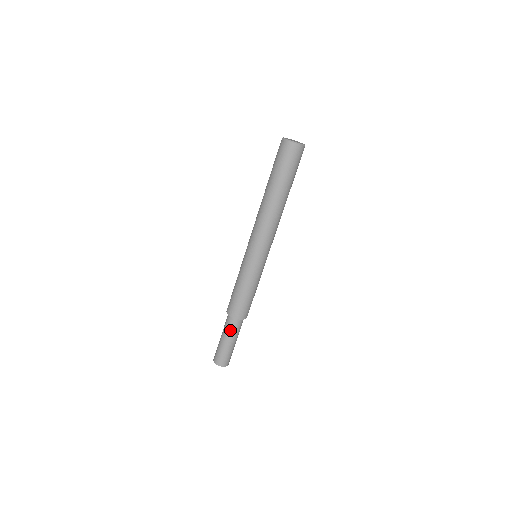
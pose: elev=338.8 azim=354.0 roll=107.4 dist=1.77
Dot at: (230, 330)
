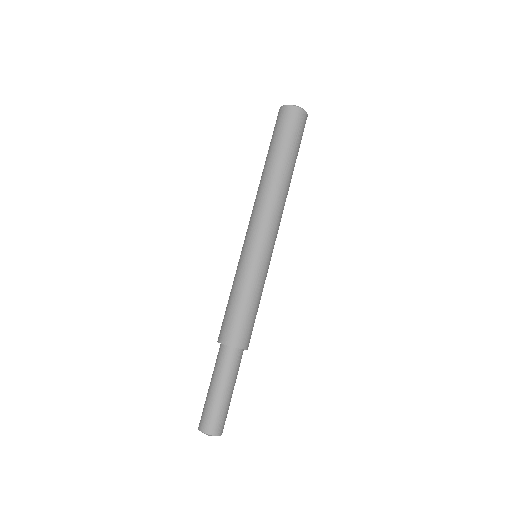
Dot at: (216, 365)
